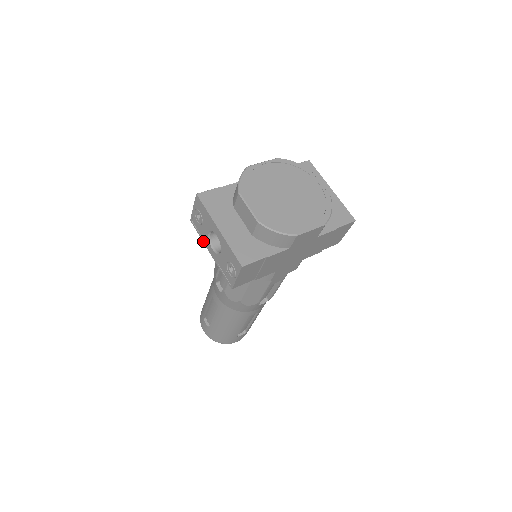
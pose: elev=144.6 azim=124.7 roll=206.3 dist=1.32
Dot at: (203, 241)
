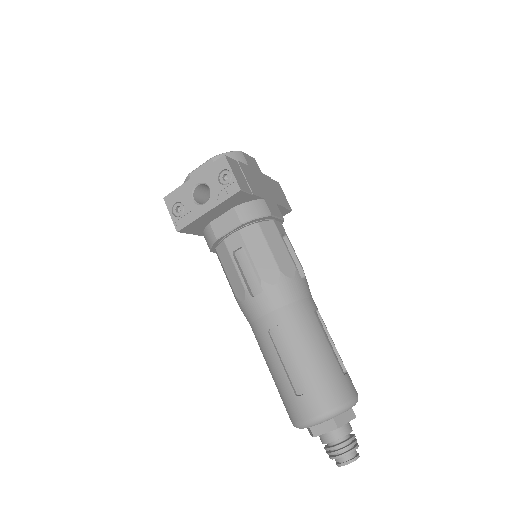
Dot at: (196, 218)
